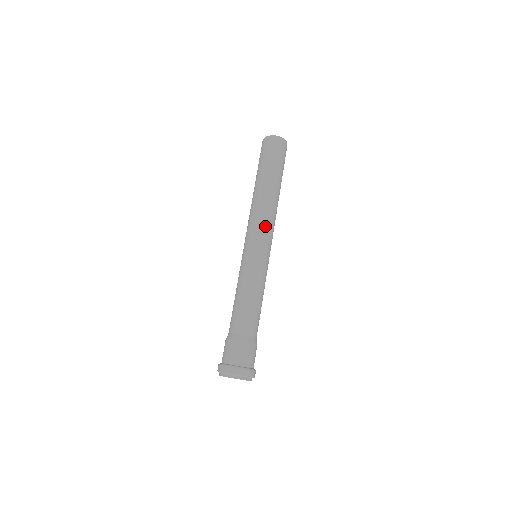
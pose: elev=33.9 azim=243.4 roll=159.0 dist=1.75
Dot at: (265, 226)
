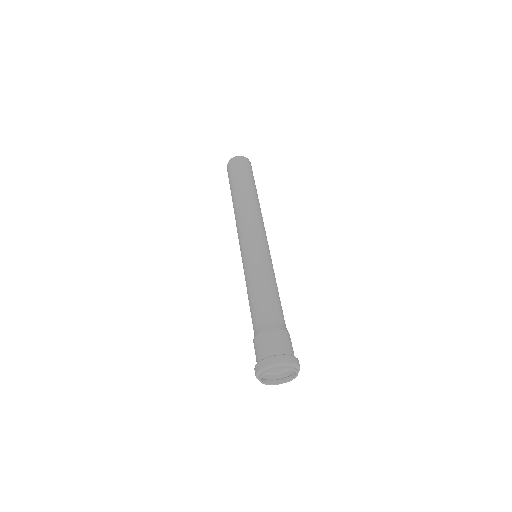
Dot at: (255, 224)
